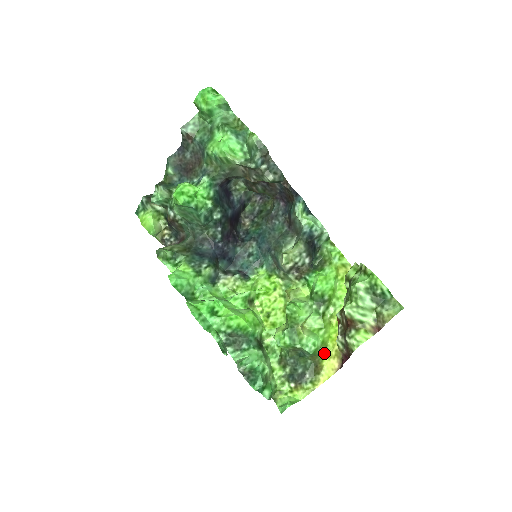
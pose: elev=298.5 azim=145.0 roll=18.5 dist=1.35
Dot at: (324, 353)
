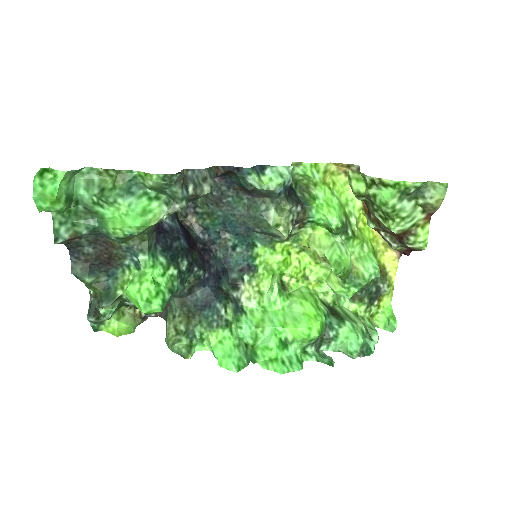
Dot at: (376, 256)
